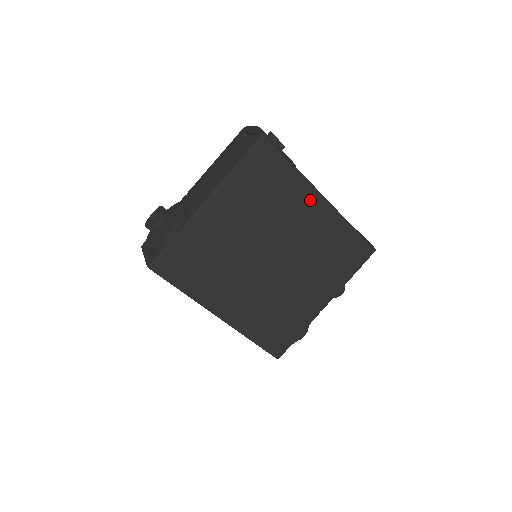
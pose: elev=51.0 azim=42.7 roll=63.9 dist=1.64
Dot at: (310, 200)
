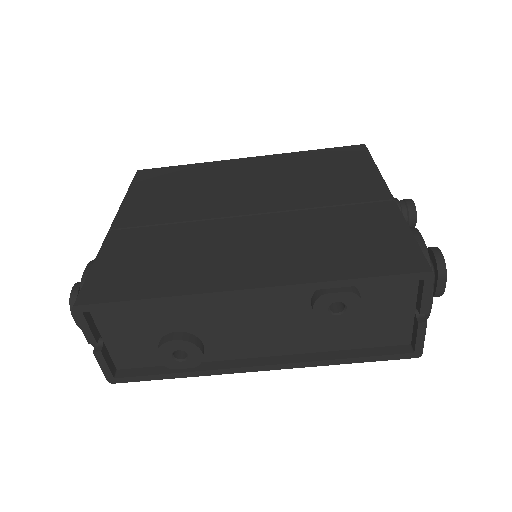
Dot at: (234, 165)
